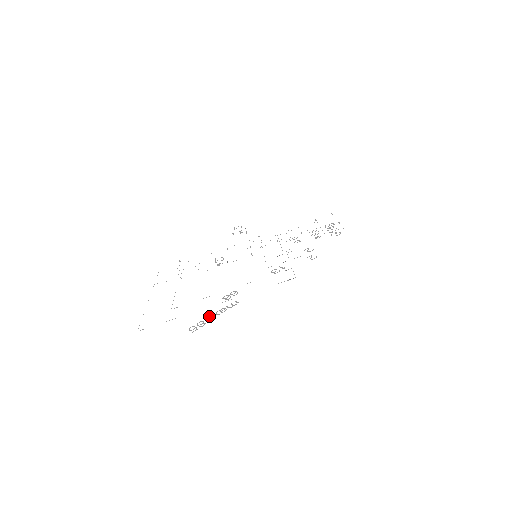
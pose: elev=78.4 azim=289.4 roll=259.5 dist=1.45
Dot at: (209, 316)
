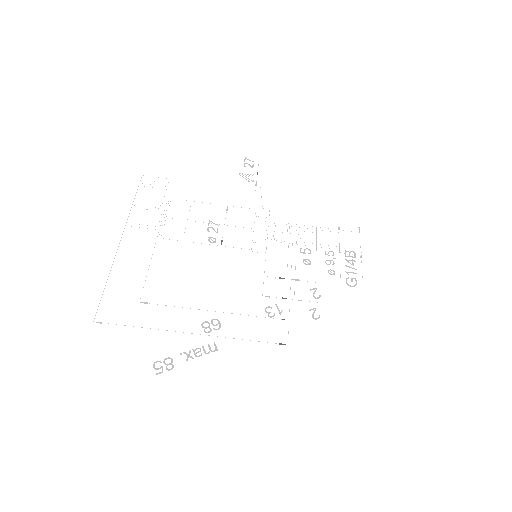
Dot at: (180, 354)
